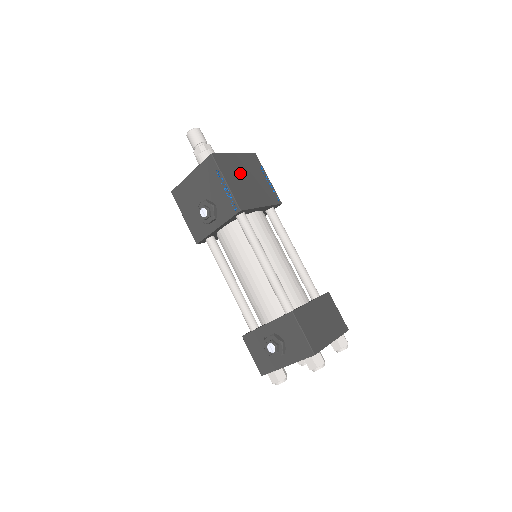
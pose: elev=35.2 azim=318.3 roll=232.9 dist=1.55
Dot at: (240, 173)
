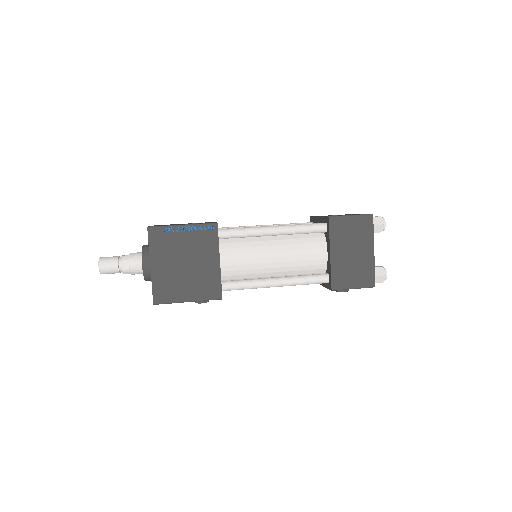
Dot at: (177, 273)
